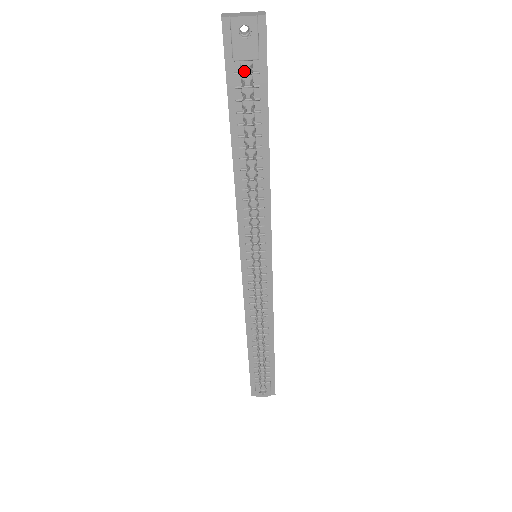
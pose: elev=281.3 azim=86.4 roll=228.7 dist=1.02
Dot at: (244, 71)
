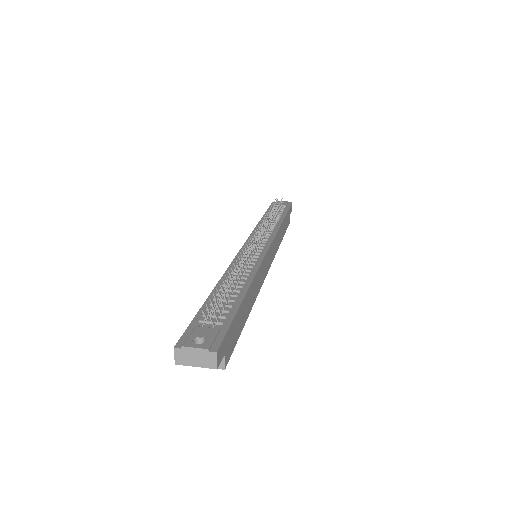
Dot at: occluded
